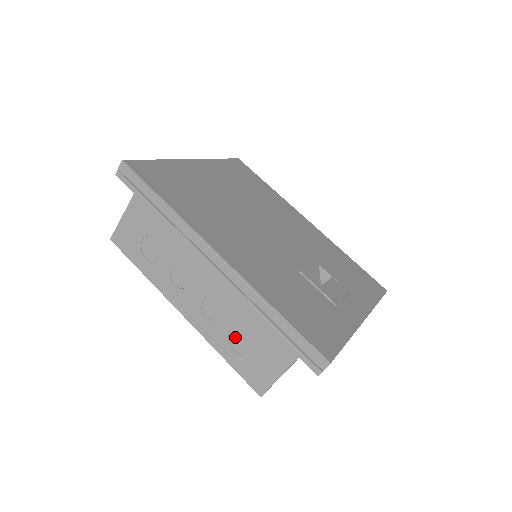
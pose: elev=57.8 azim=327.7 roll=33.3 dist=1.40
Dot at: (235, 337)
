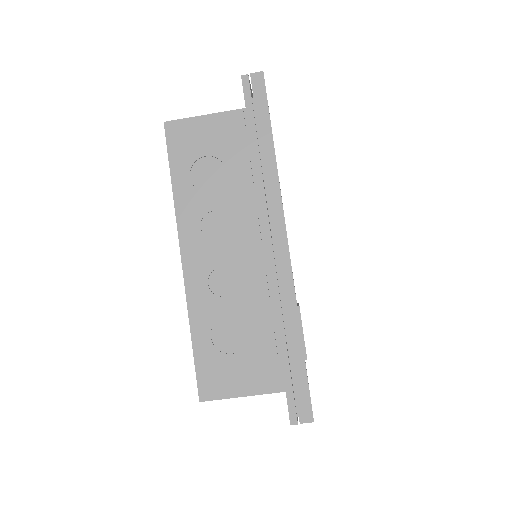
Dot at: (224, 326)
